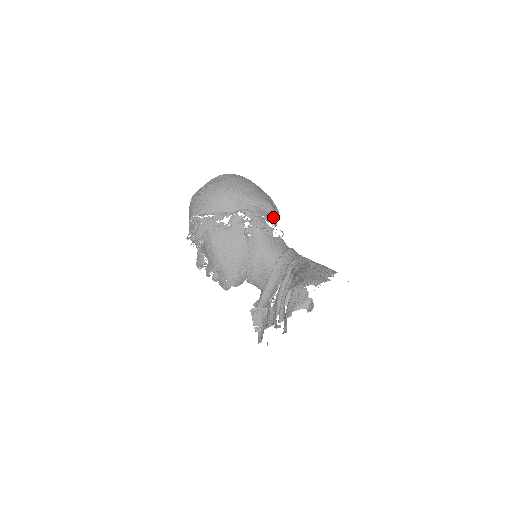
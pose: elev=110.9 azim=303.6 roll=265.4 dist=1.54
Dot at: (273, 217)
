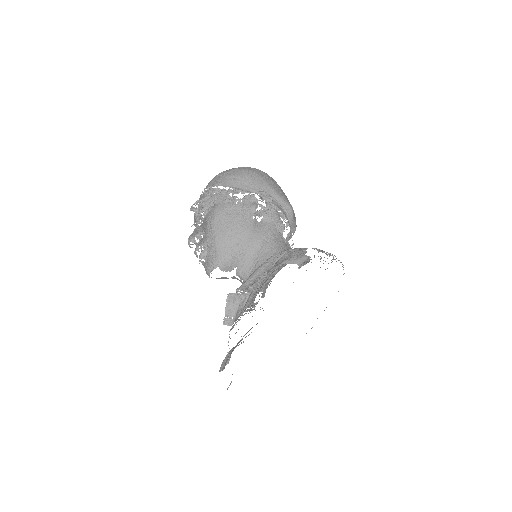
Dot at: (289, 223)
